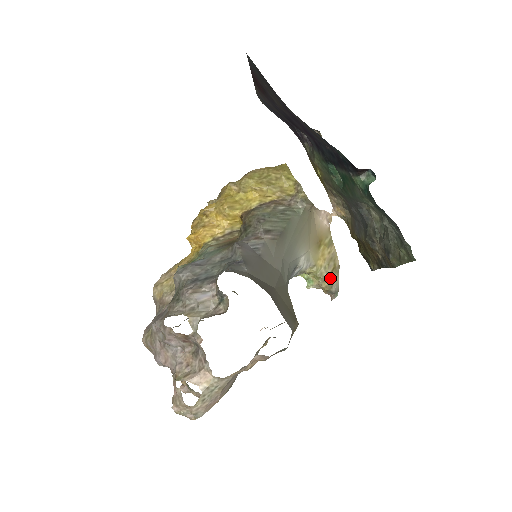
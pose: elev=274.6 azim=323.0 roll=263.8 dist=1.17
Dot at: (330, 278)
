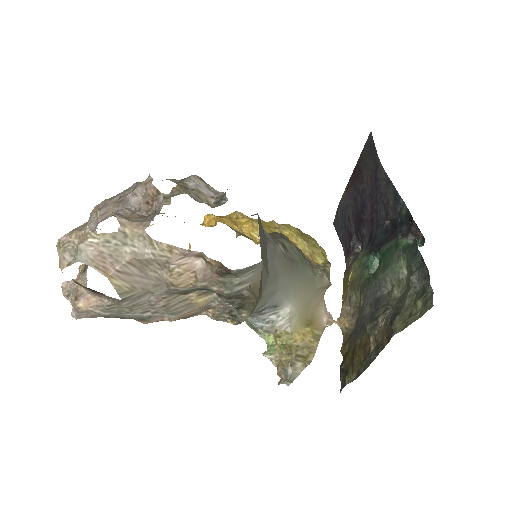
Dot at: (296, 357)
